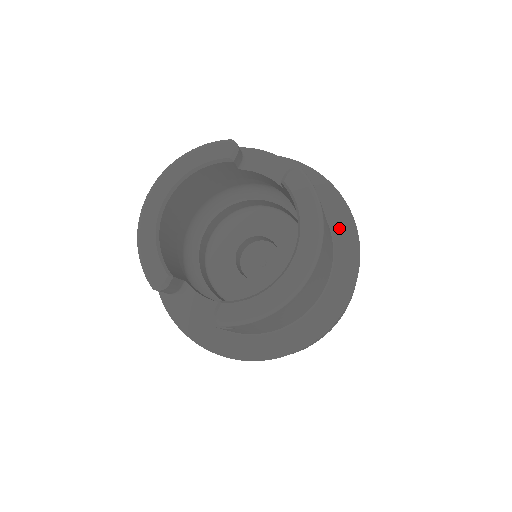
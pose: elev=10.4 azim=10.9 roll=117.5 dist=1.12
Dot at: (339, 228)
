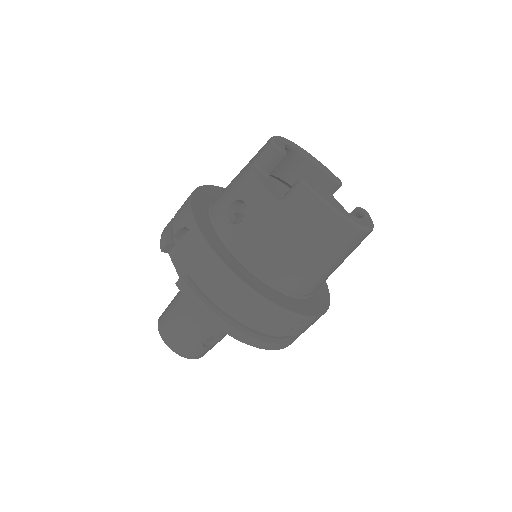
Dot at: (320, 294)
